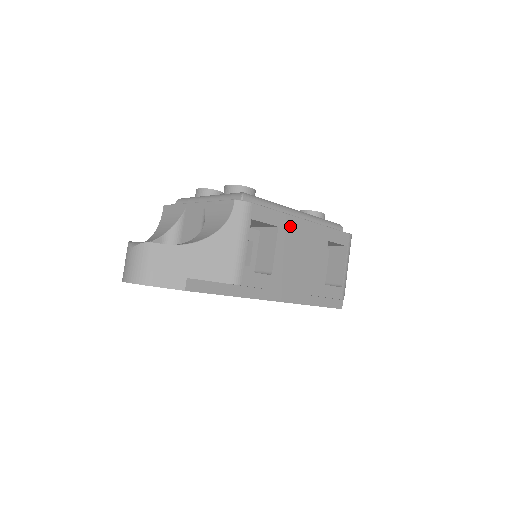
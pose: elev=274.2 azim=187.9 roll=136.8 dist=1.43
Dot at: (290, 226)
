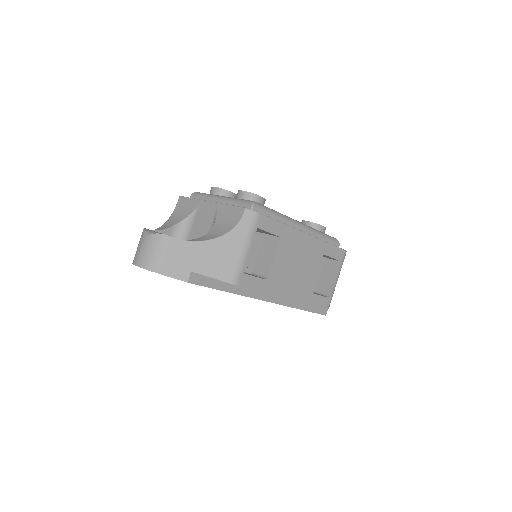
Dot at: (291, 238)
